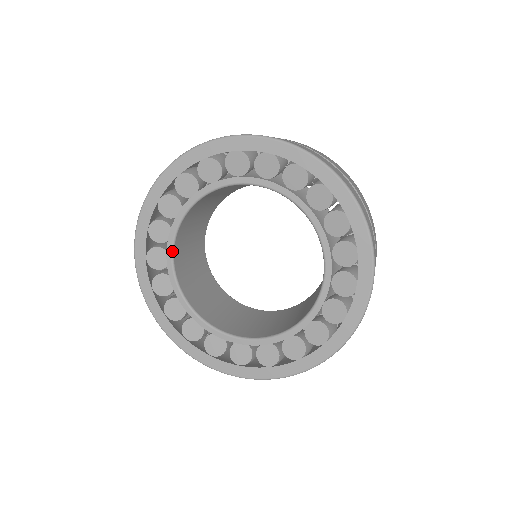
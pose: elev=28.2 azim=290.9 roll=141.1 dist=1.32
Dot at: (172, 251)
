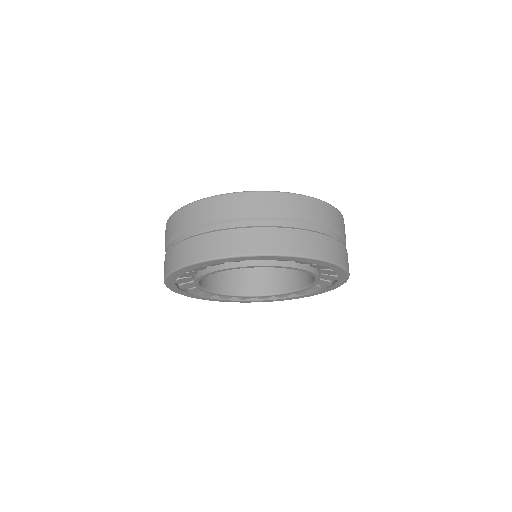
Dot at: occluded
